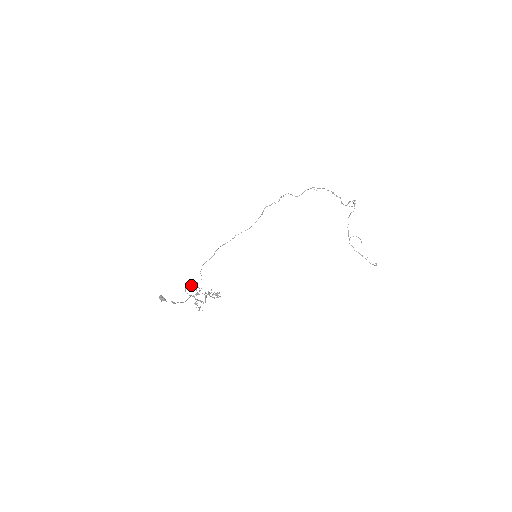
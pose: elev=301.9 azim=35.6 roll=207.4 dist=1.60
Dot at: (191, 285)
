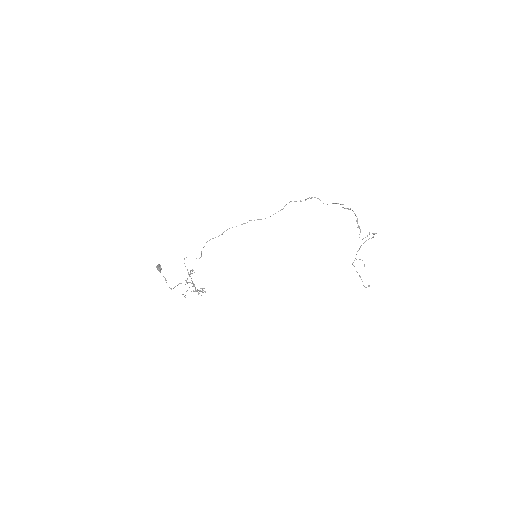
Dot at: occluded
